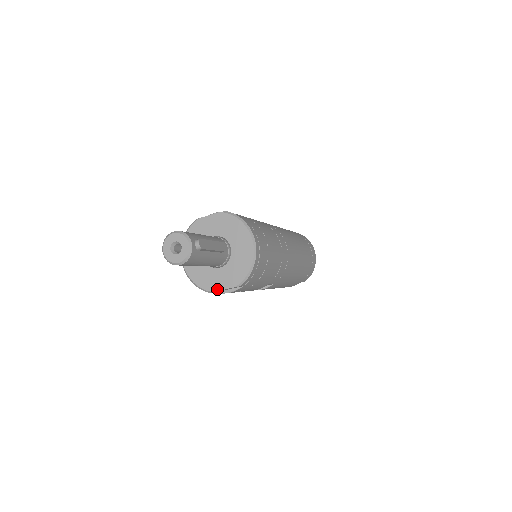
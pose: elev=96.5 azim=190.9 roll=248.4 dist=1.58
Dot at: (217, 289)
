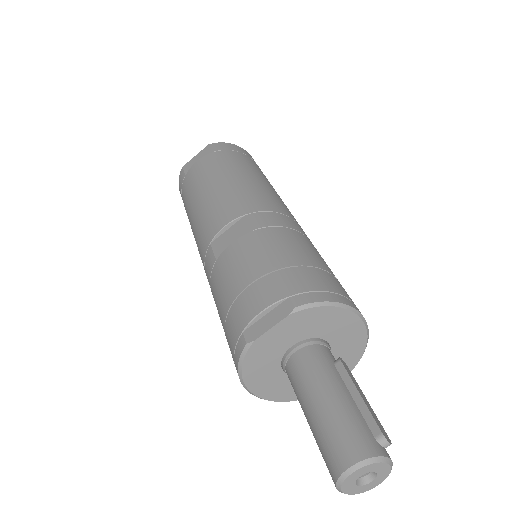
Dot at: occluded
